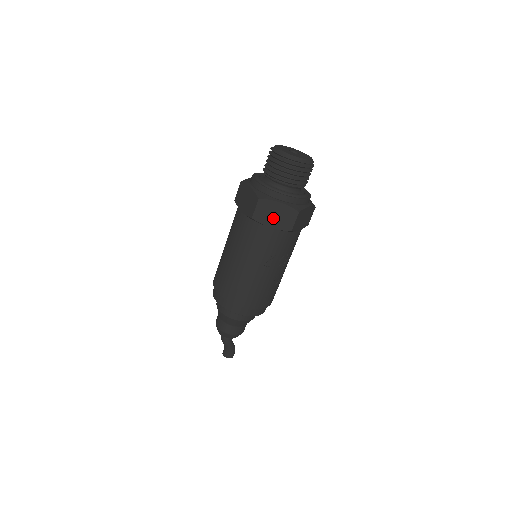
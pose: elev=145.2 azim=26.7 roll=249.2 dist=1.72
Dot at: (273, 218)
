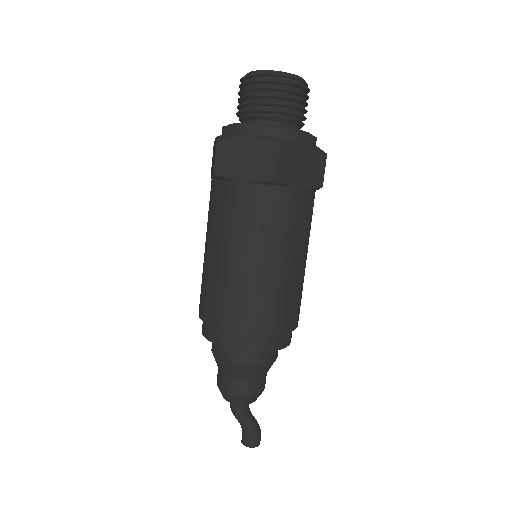
Dot at: (243, 165)
